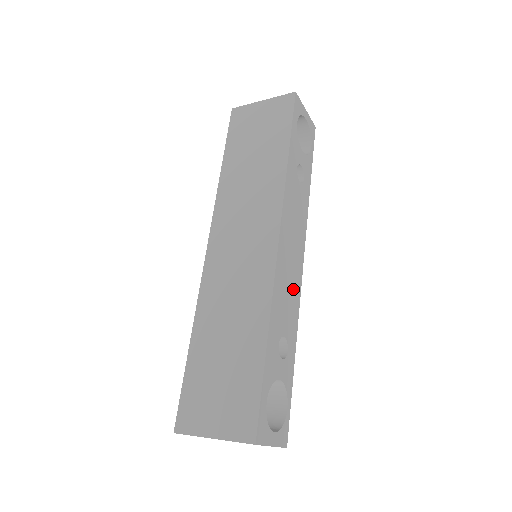
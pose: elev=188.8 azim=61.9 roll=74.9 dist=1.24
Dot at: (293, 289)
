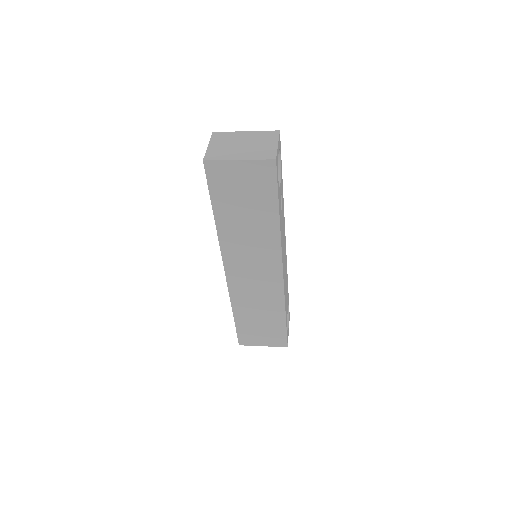
Dot at: occluded
